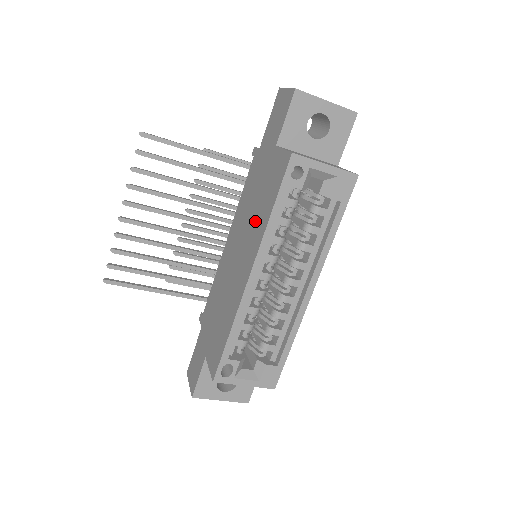
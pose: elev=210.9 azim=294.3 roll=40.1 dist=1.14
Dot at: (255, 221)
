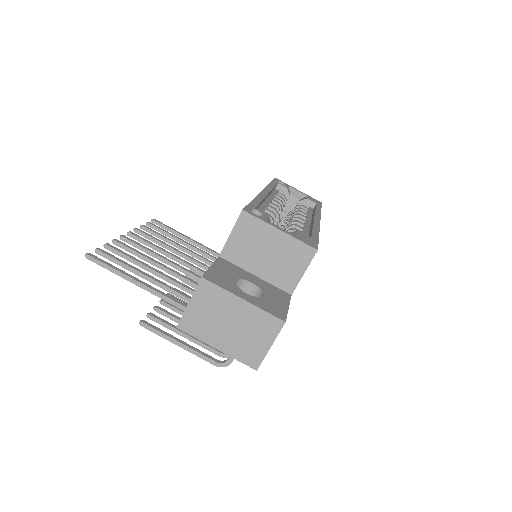
Dot at: occluded
